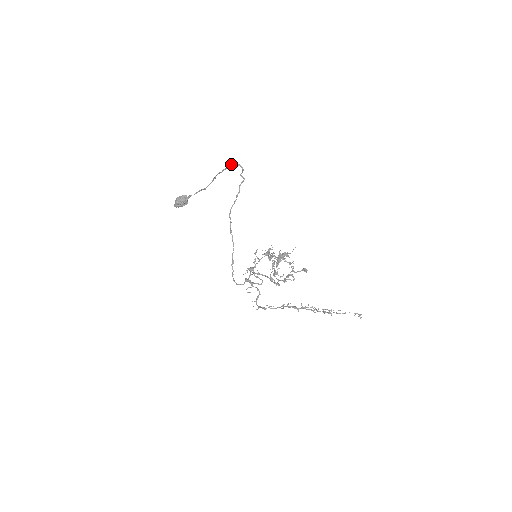
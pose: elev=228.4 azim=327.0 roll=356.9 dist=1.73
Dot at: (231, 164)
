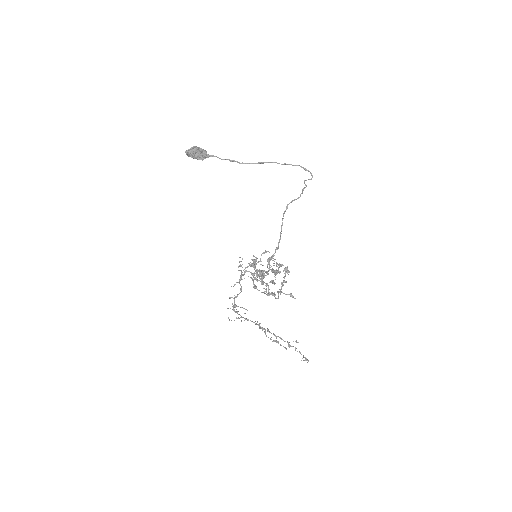
Dot at: (301, 166)
